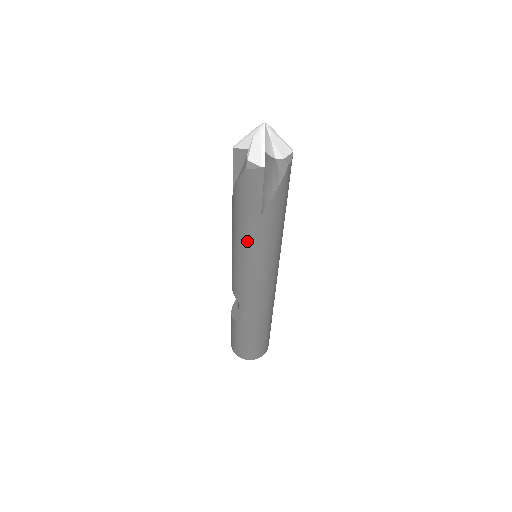
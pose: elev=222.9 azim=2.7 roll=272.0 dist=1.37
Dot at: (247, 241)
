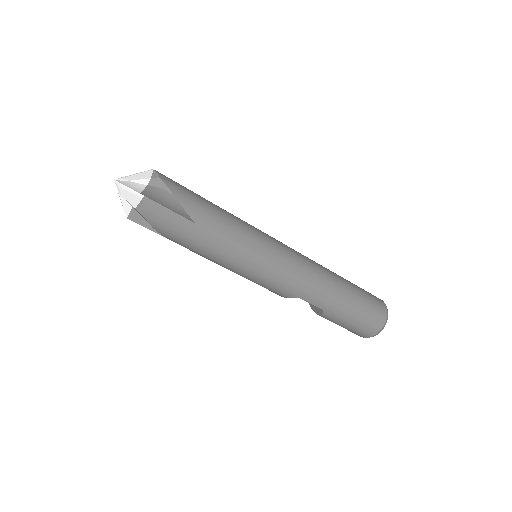
Dot at: (221, 251)
